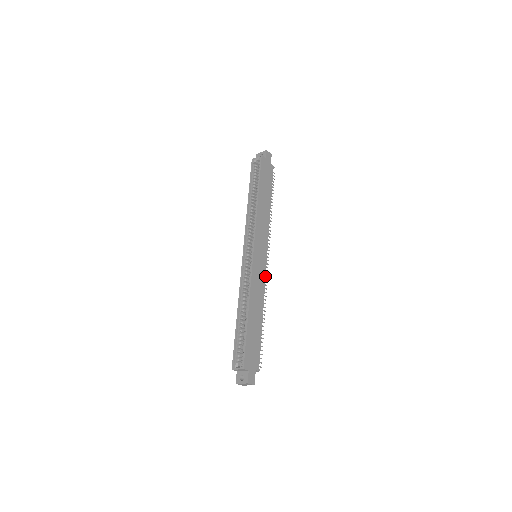
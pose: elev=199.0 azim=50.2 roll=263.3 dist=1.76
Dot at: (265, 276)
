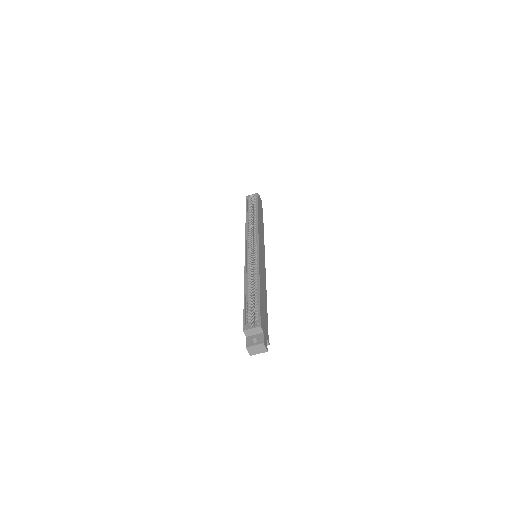
Dot at: (265, 273)
